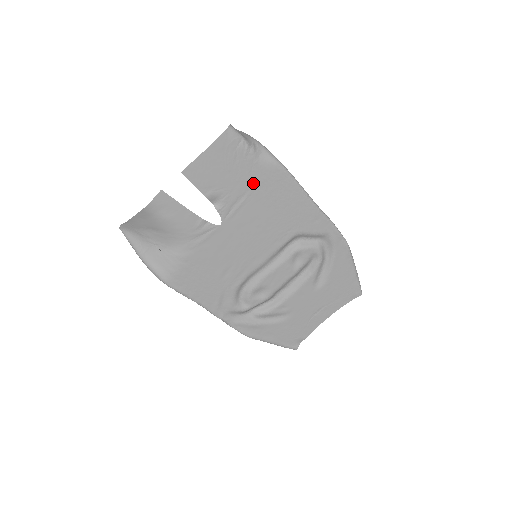
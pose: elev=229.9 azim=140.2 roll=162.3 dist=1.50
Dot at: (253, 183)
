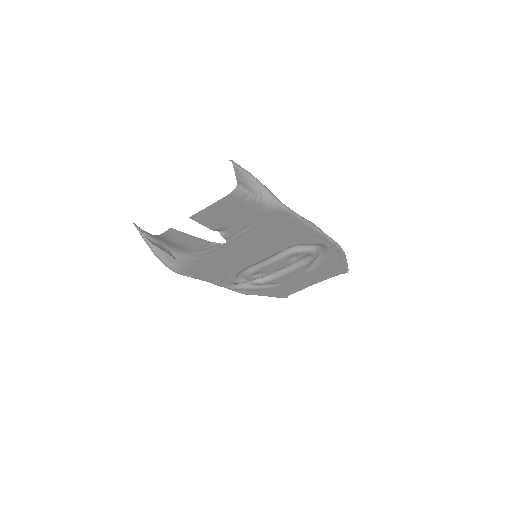
Dot at: (257, 220)
